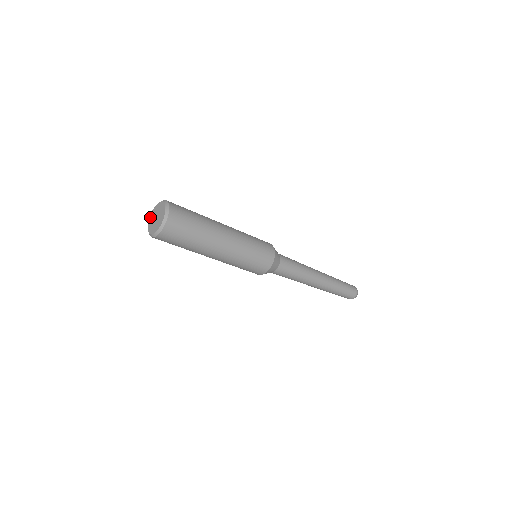
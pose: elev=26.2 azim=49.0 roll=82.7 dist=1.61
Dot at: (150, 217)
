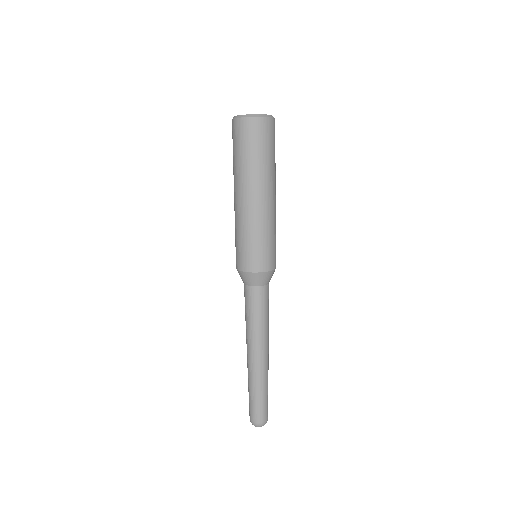
Dot at: occluded
